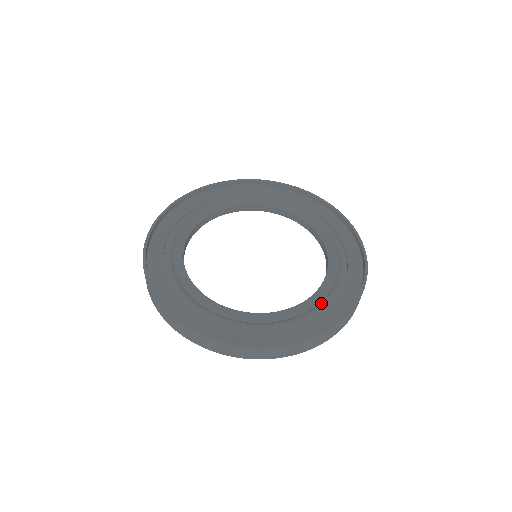
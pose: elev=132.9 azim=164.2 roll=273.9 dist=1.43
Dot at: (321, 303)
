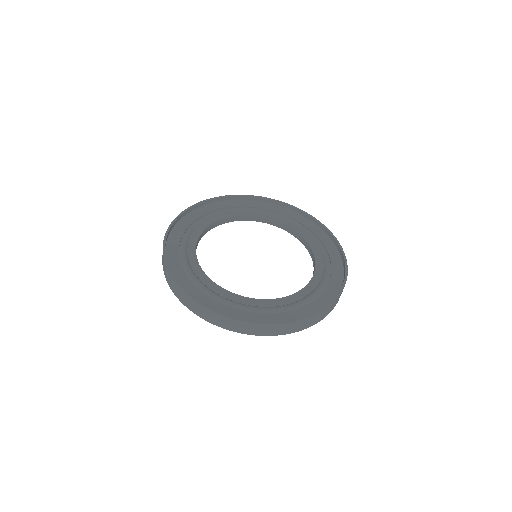
Dot at: (311, 294)
